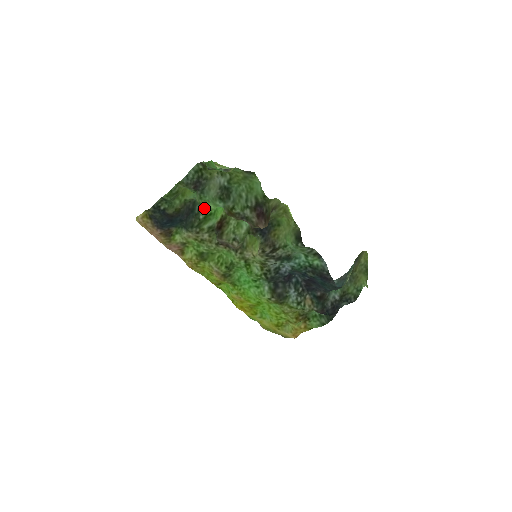
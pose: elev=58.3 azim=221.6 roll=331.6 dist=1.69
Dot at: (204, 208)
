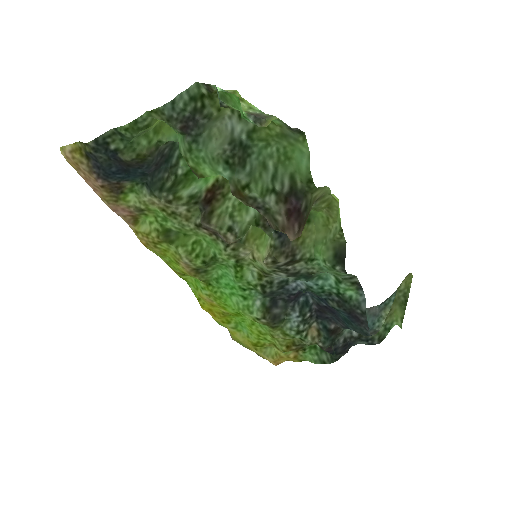
Dot at: (192, 169)
